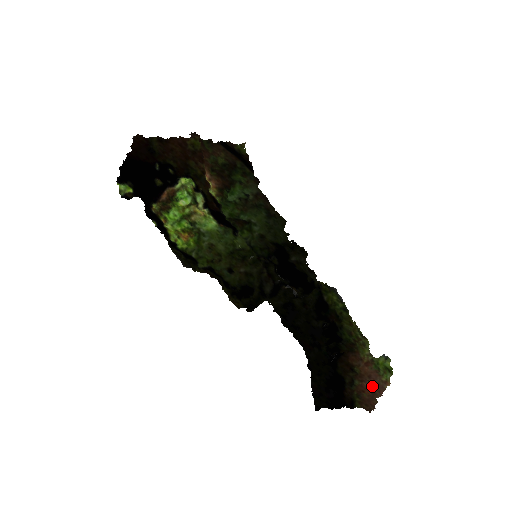
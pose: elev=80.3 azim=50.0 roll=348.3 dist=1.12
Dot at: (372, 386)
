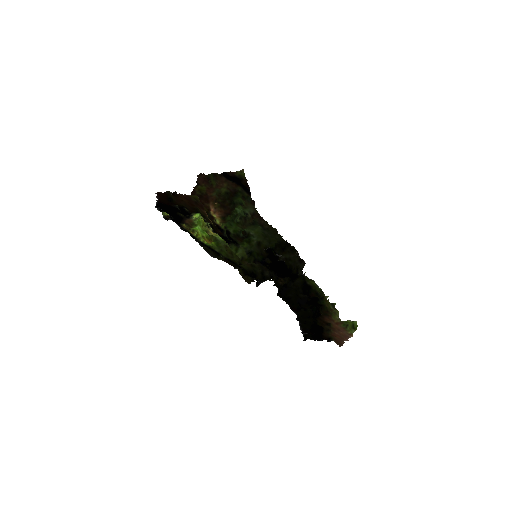
Dot at: (341, 335)
